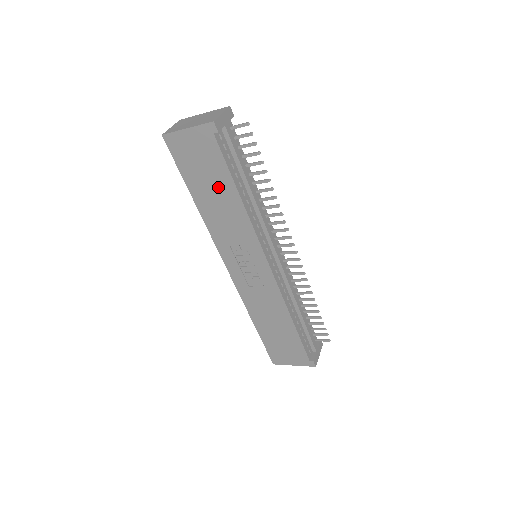
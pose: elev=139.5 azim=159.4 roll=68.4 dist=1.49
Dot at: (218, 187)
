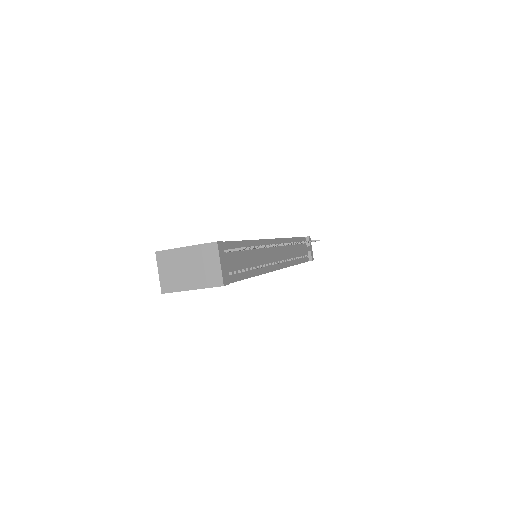
Dot at: occluded
